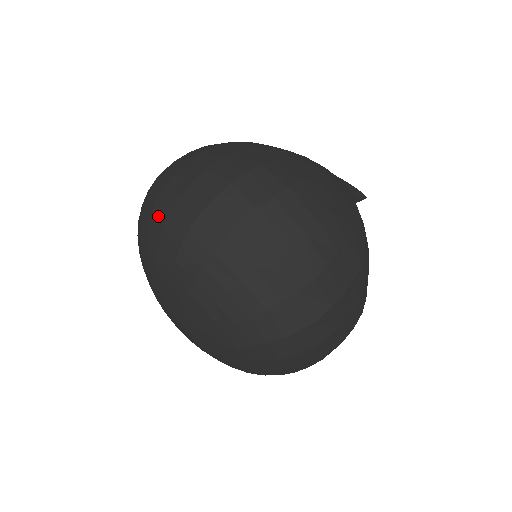
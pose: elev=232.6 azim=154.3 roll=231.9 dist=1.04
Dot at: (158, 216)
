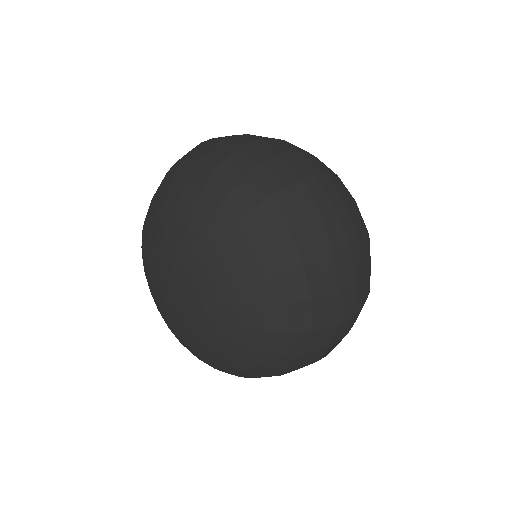
Dot at: (228, 174)
